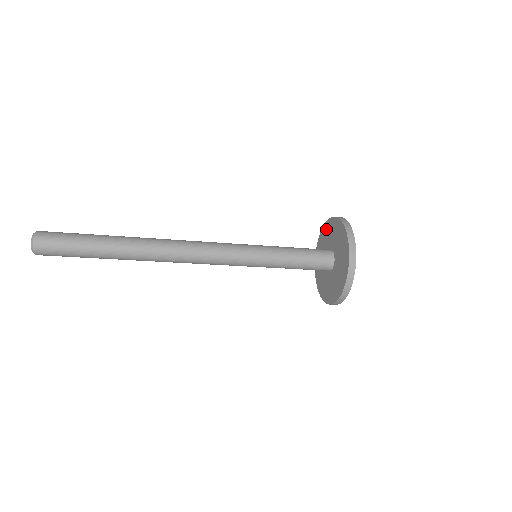
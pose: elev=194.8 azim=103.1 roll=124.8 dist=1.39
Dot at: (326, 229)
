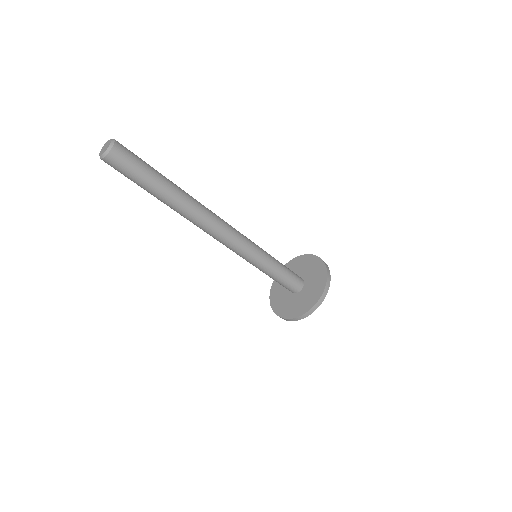
Dot at: occluded
